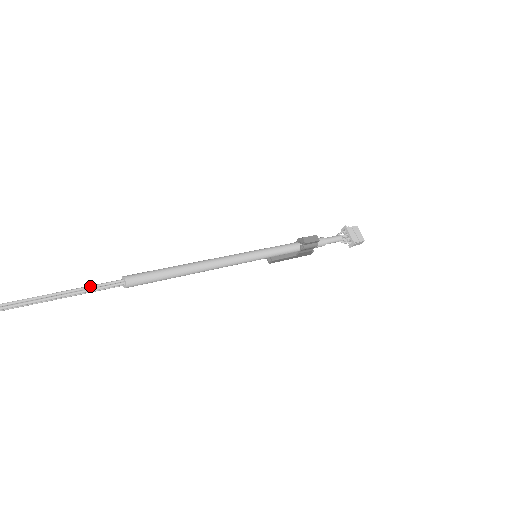
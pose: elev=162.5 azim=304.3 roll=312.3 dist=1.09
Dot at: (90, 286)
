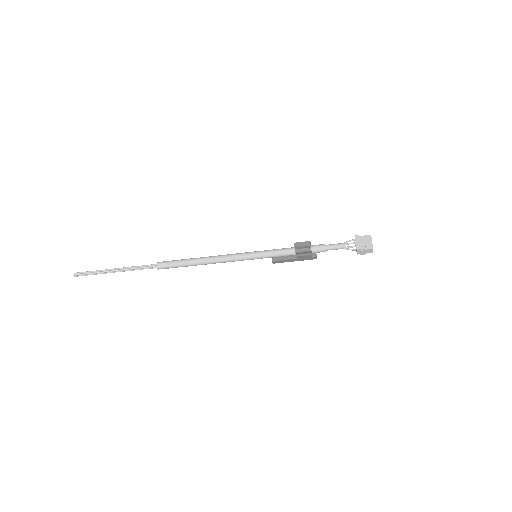
Dot at: (139, 266)
